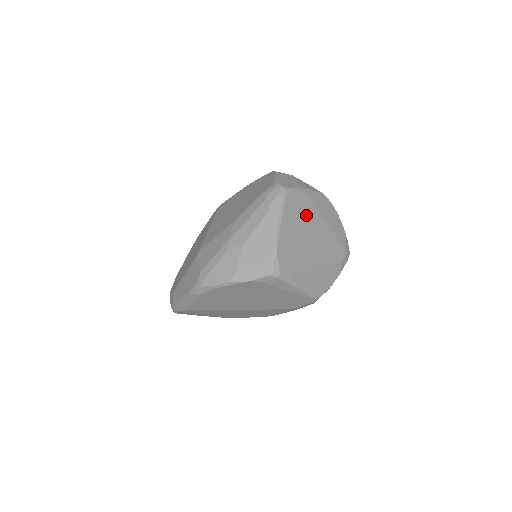
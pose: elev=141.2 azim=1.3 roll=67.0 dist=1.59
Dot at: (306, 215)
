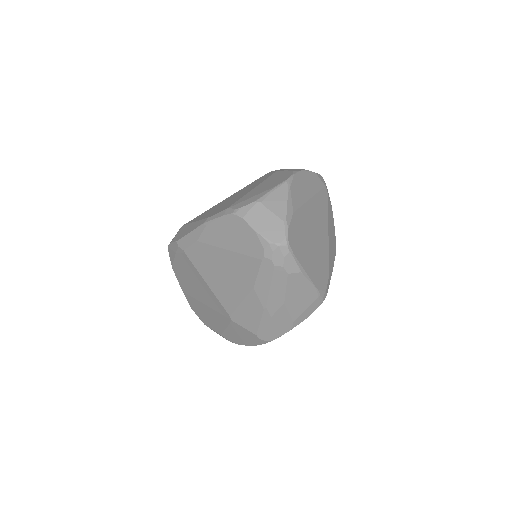
Dot at: (303, 227)
